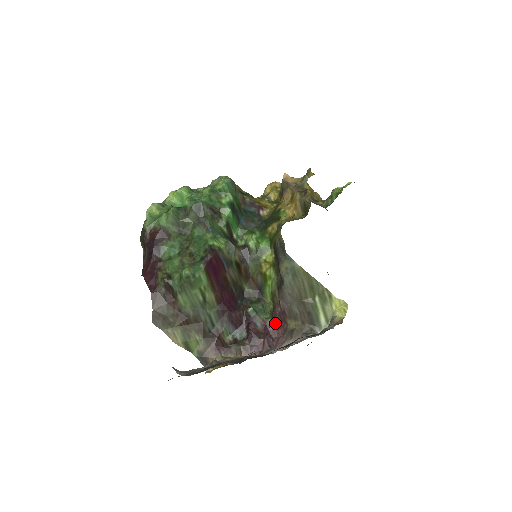
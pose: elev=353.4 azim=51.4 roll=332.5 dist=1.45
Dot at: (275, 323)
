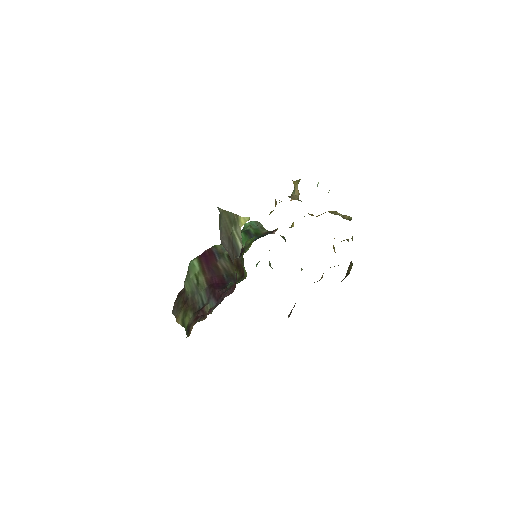
Dot at: (235, 282)
